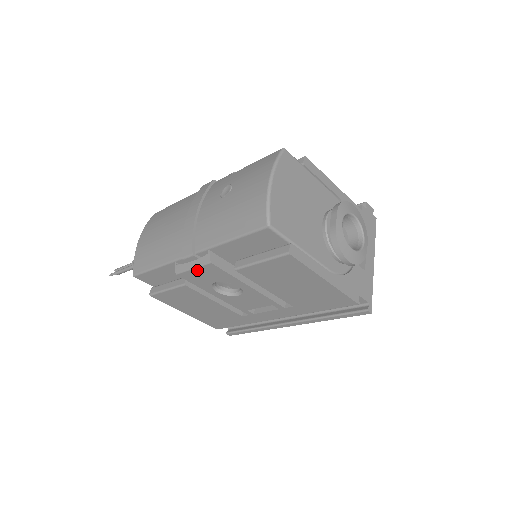
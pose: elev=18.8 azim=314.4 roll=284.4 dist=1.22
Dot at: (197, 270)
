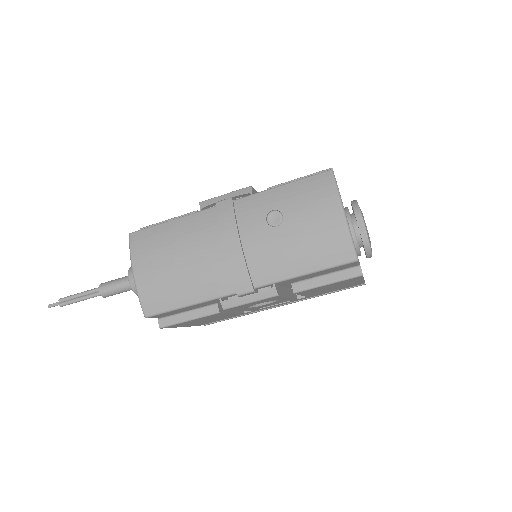
Dot at: (254, 302)
